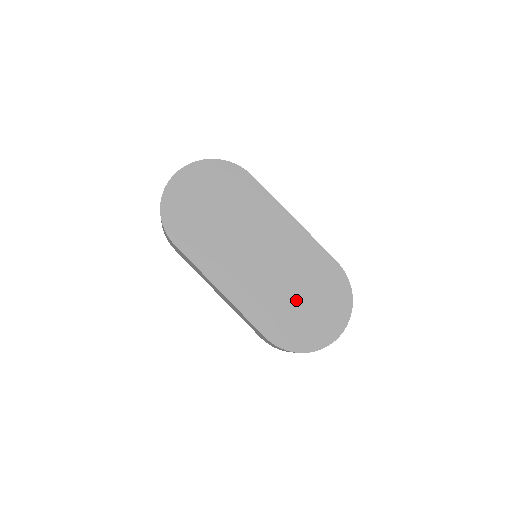
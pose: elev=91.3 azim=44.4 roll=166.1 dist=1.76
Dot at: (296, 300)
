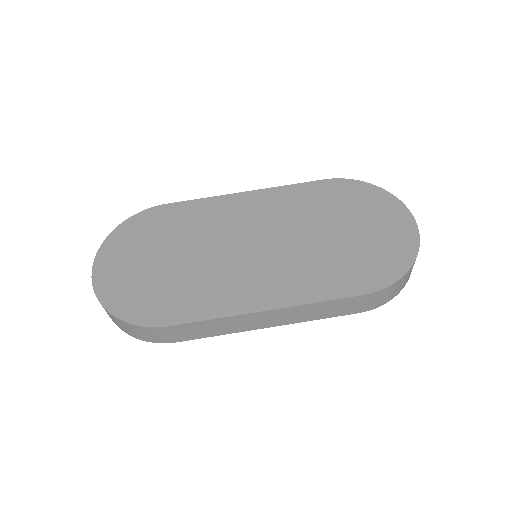
Dot at: (339, 238)
